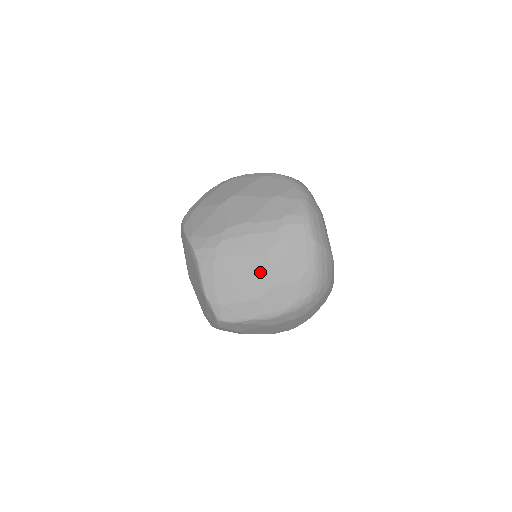
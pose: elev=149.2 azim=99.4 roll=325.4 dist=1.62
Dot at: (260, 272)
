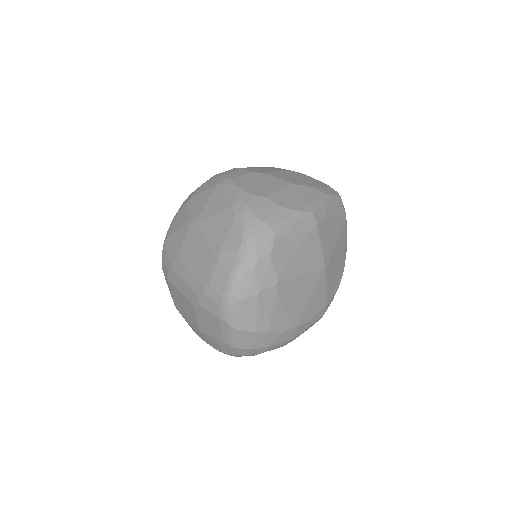
Dot at: (192, 314)
